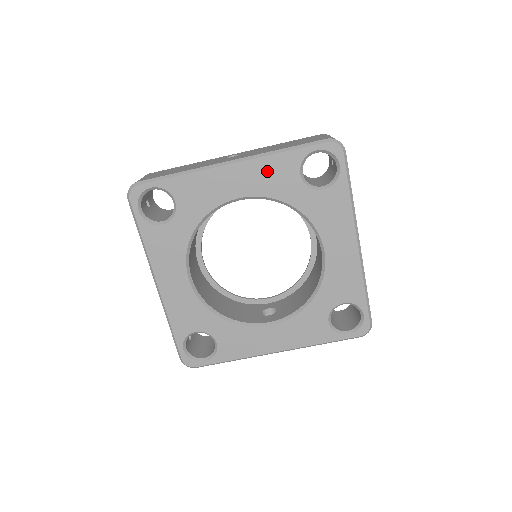
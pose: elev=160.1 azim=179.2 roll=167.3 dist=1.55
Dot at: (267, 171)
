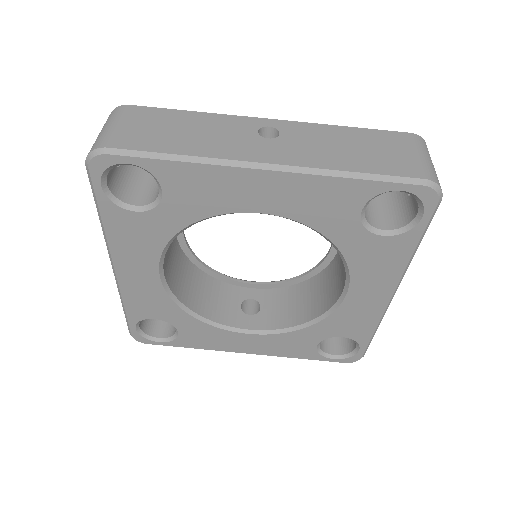
Dot at: (316, 194)
